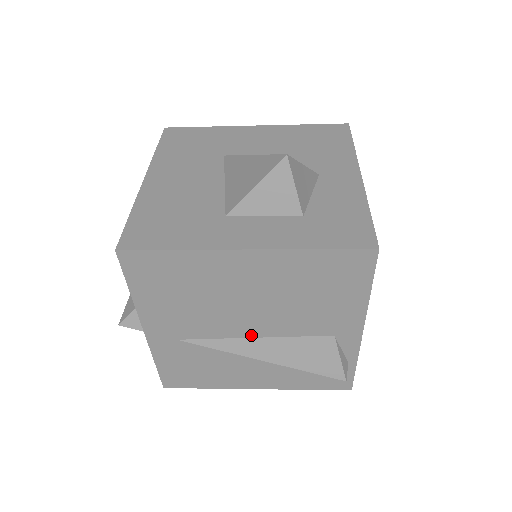
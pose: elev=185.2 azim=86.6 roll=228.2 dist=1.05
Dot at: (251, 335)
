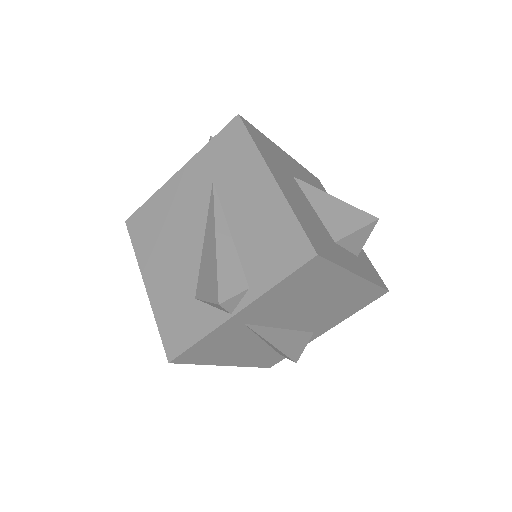
Dot at: (284, 327)
